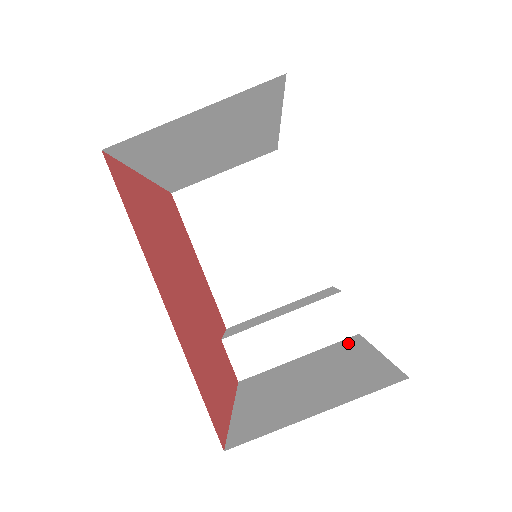
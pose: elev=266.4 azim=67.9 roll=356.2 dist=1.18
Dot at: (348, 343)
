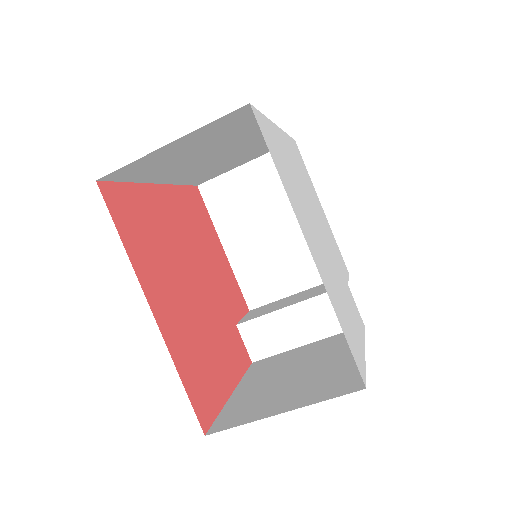
Dot at: occluded
